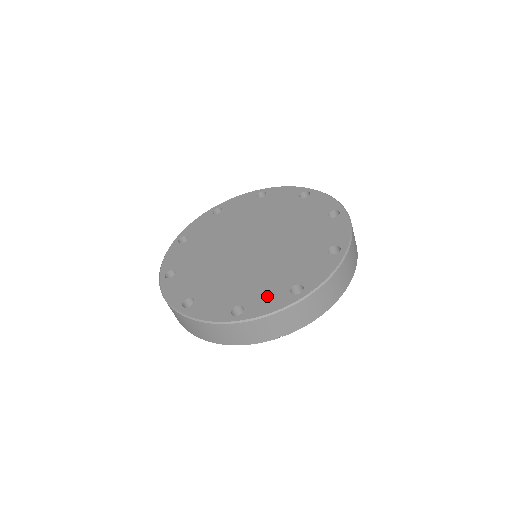
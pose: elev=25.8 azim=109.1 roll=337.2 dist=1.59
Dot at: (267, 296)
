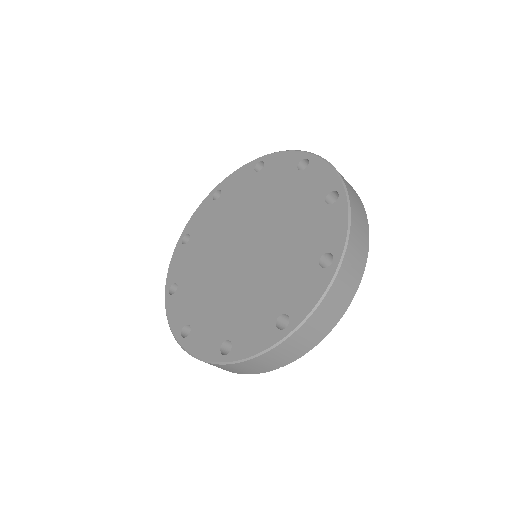
Dot at: (253, 329)
